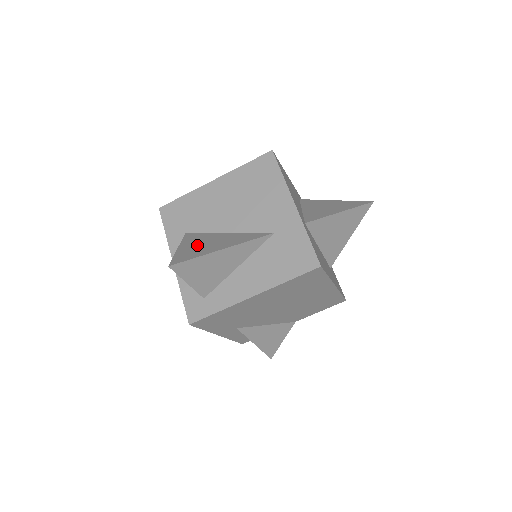
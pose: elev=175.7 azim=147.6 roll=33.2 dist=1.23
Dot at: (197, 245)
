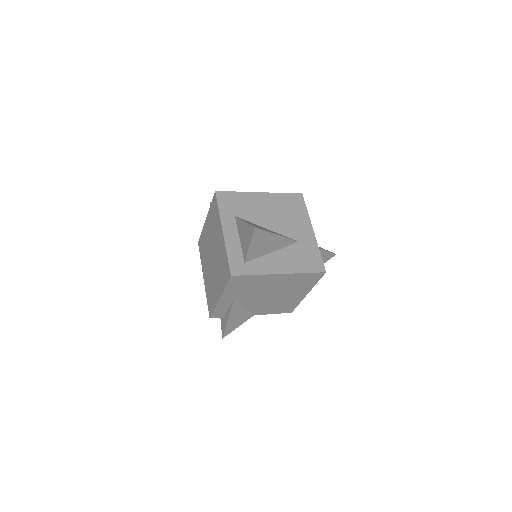
Dot at: occluded
